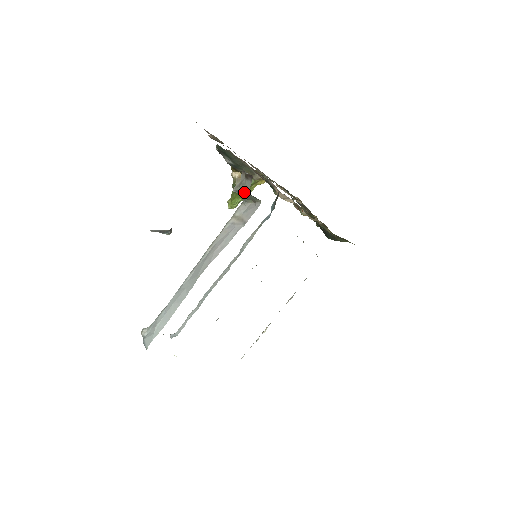
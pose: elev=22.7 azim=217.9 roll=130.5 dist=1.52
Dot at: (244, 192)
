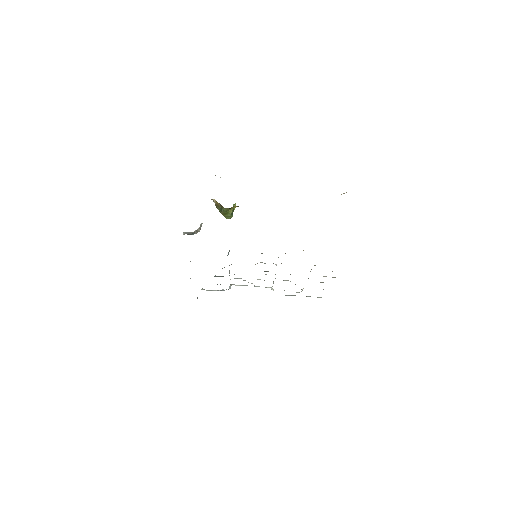
Dot at: occluded
